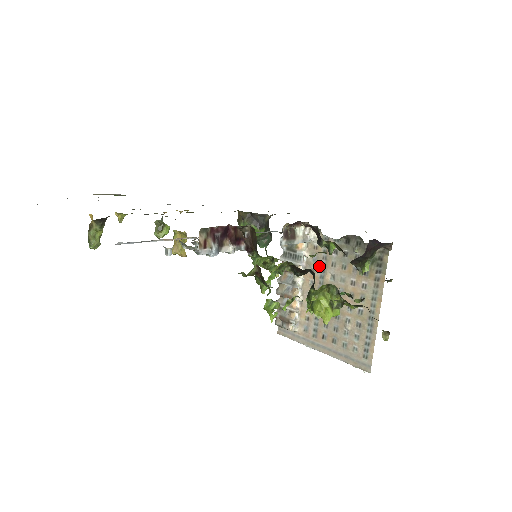
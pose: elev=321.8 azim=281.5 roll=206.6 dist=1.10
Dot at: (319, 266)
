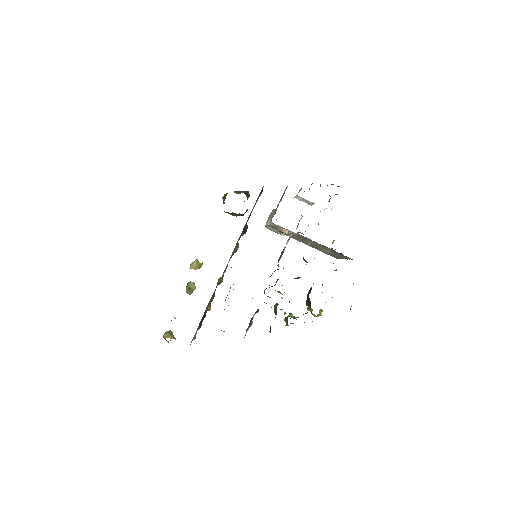
Dot at: (301, 237)
